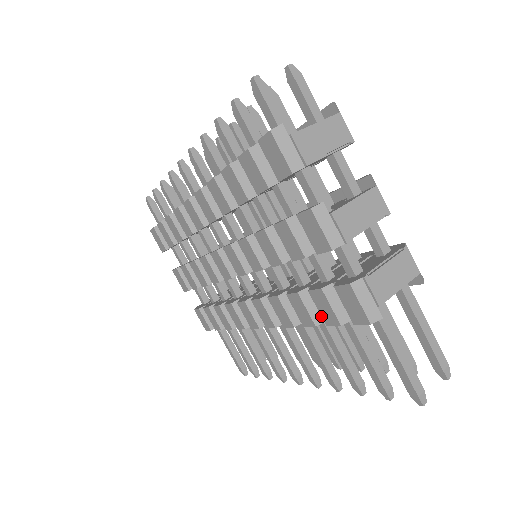
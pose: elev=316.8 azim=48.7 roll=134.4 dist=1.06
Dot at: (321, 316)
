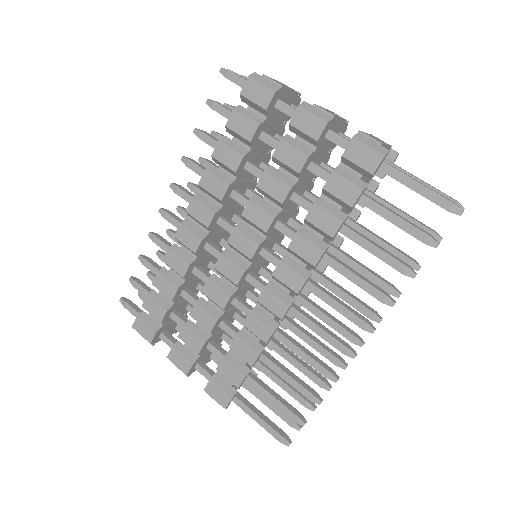
Dot at: (343, 202)
